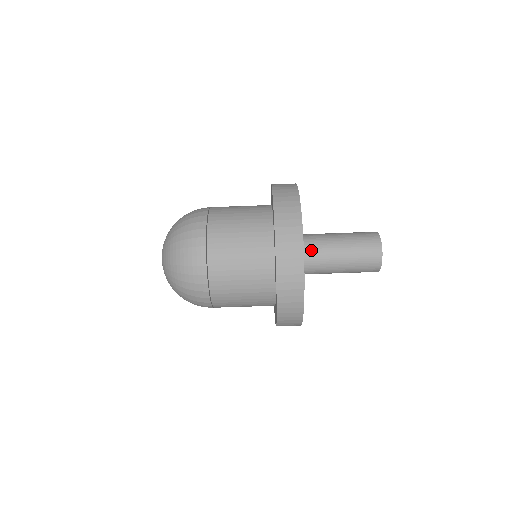
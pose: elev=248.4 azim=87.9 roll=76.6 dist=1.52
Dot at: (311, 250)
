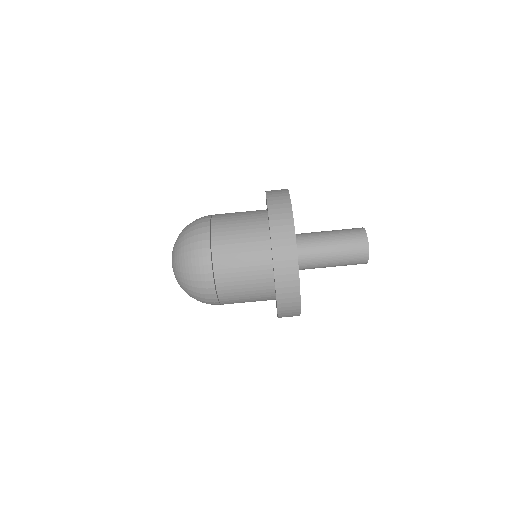
Dot at: (306, 259)
